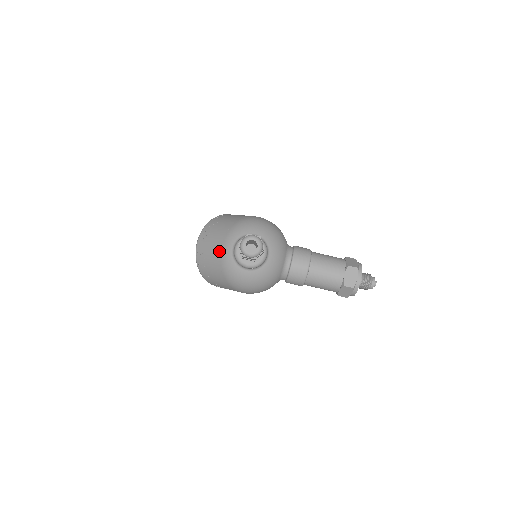
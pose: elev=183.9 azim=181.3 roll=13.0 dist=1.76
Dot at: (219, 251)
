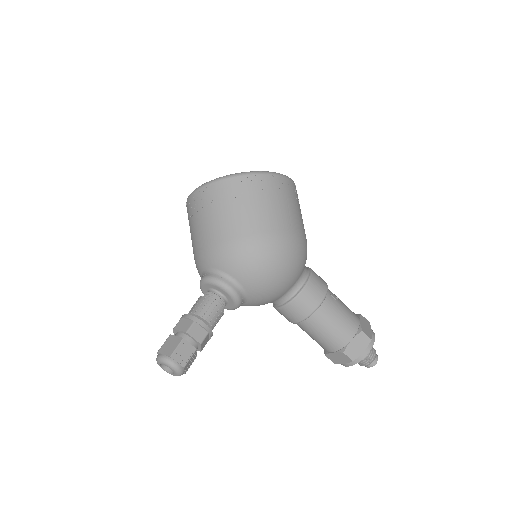
Dot at: (195, 249)
